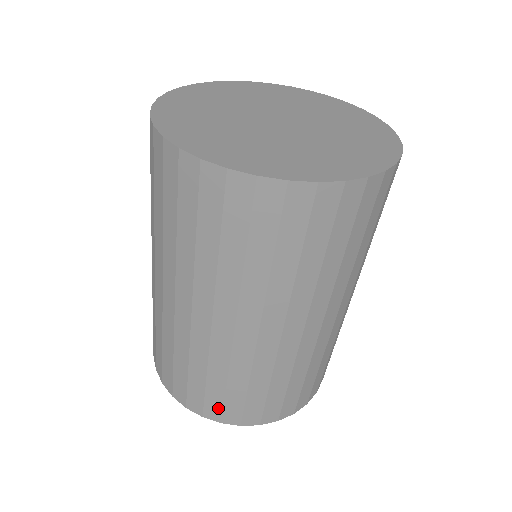
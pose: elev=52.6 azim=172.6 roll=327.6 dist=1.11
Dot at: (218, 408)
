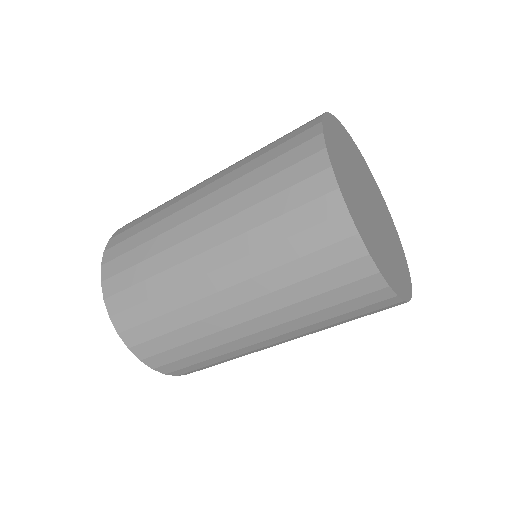
Dot at: (131, 323)
